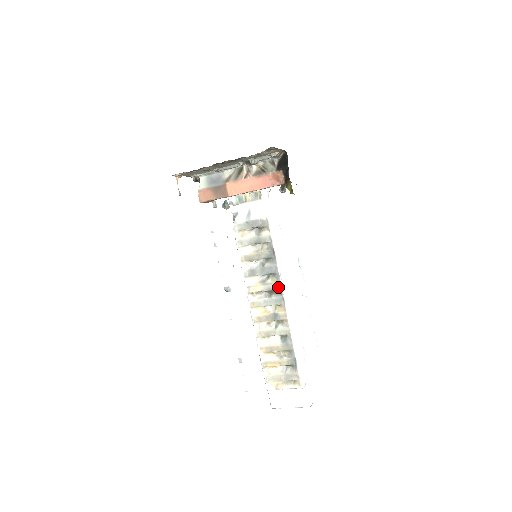
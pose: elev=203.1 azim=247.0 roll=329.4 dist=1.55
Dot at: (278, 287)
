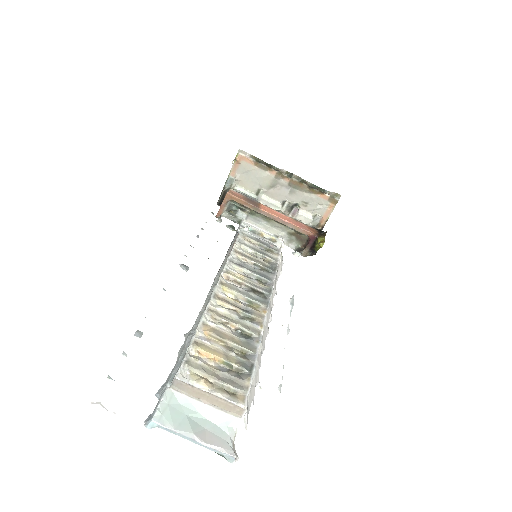
Dot at: (266, 291)
